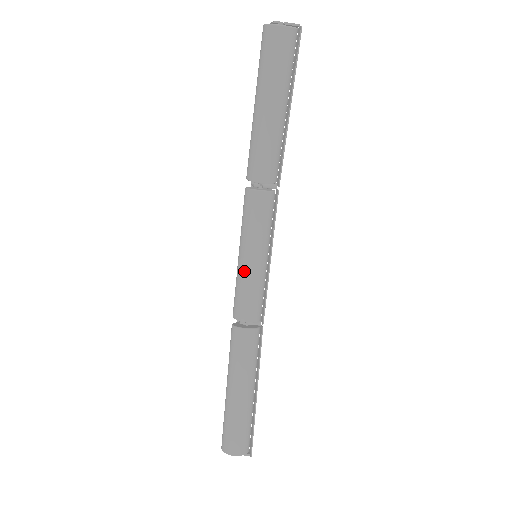
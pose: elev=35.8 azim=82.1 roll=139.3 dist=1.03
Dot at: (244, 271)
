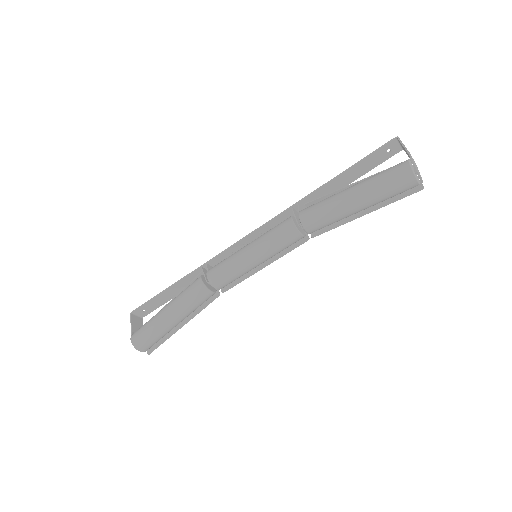
Dot at: (244, 264)
